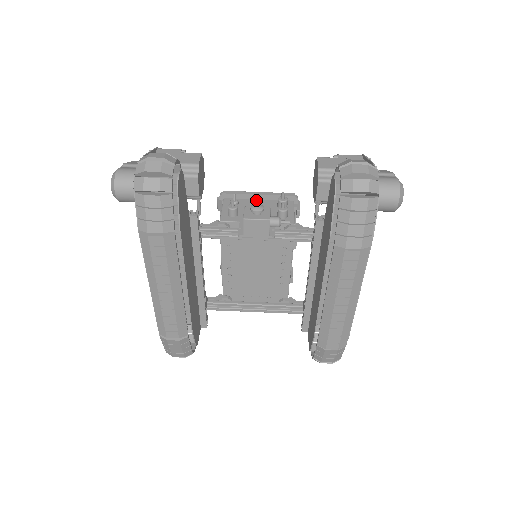
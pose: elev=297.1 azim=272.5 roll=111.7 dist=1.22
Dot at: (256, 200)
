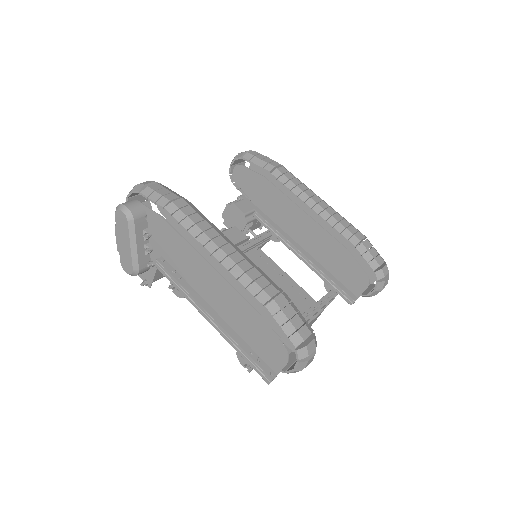
Dot at: occluded
